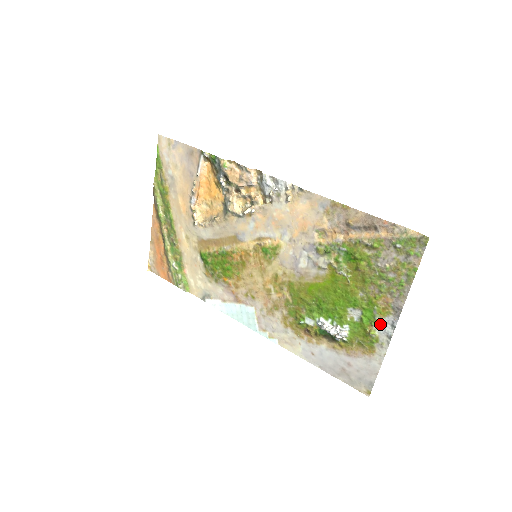
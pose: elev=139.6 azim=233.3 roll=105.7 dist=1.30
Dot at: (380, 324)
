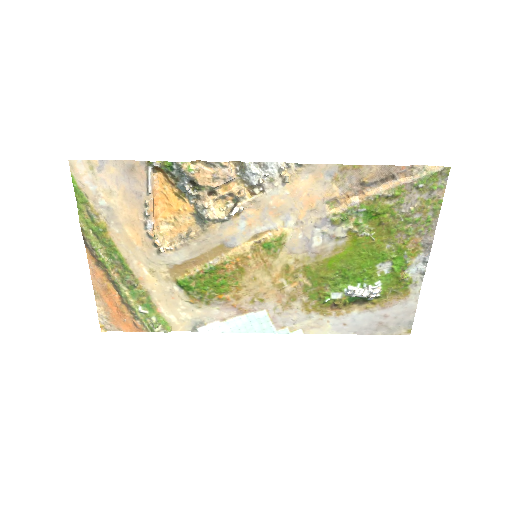
Dot at: (412, 266)
